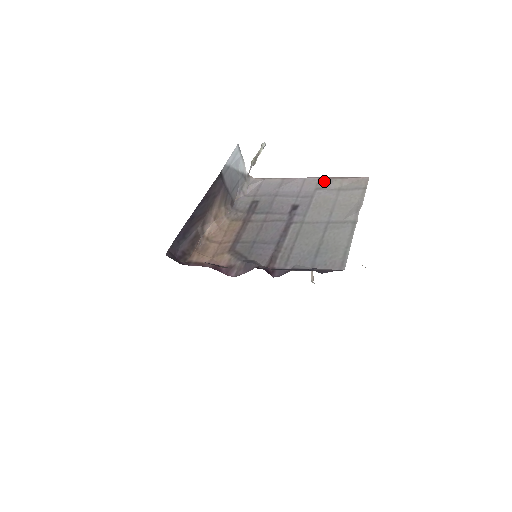
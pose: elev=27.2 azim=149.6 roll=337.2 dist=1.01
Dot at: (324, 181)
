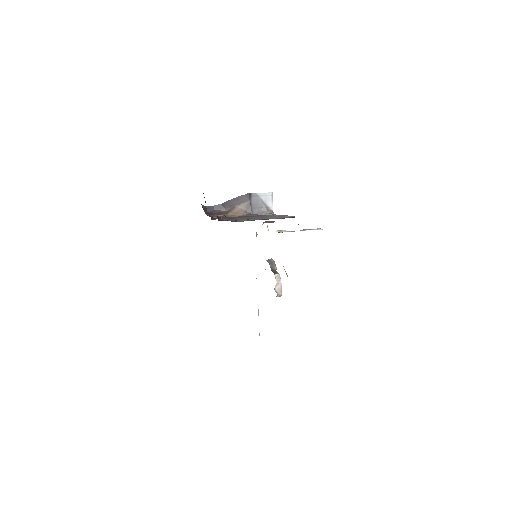
Dot at: occluded
